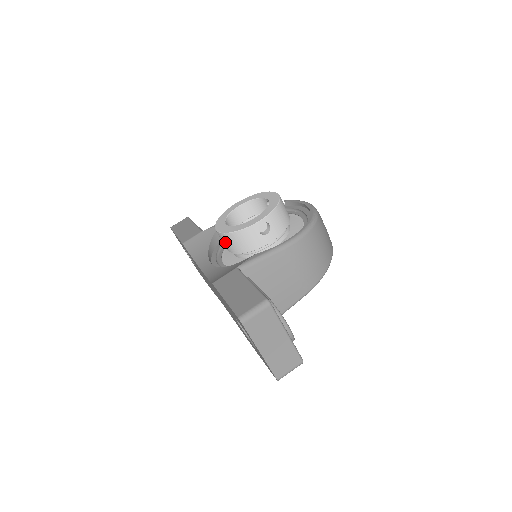
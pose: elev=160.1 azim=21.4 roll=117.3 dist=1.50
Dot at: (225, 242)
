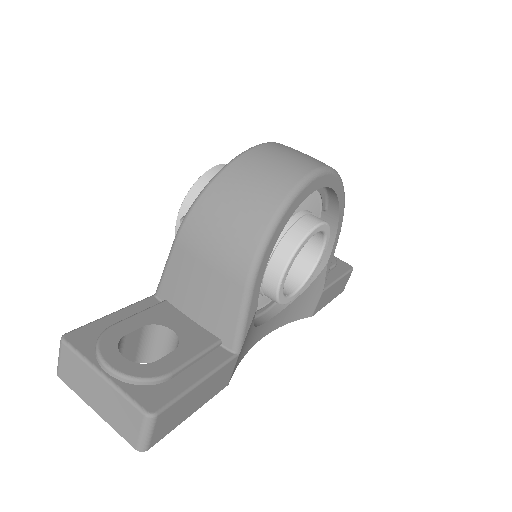
Dot at: occluded
